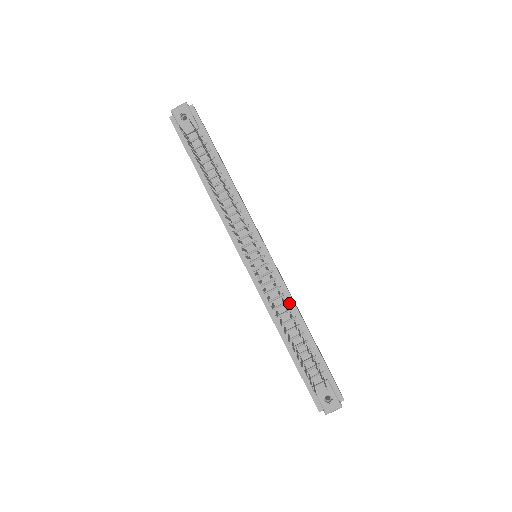
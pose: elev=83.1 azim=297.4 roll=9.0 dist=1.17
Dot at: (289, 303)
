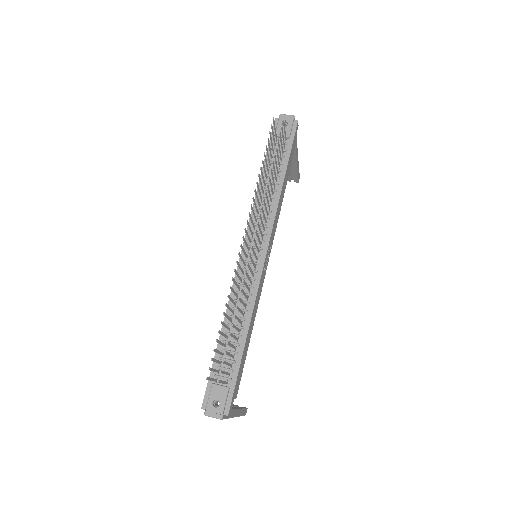
Dot at: (250, 305)
